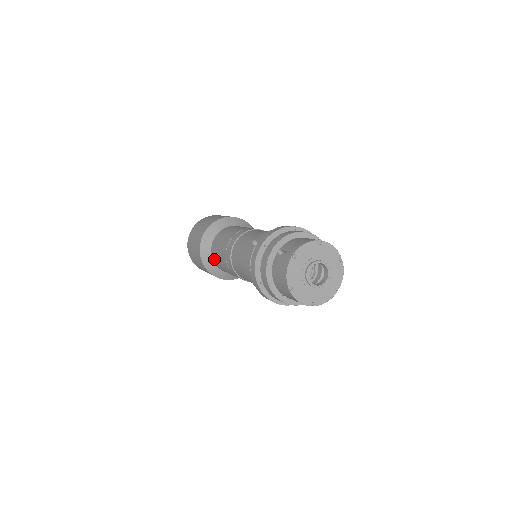
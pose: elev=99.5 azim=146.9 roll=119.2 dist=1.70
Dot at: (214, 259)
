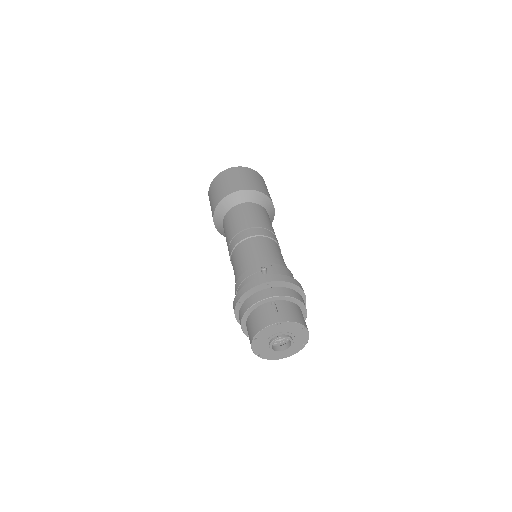
Dot at: (226, 218)
